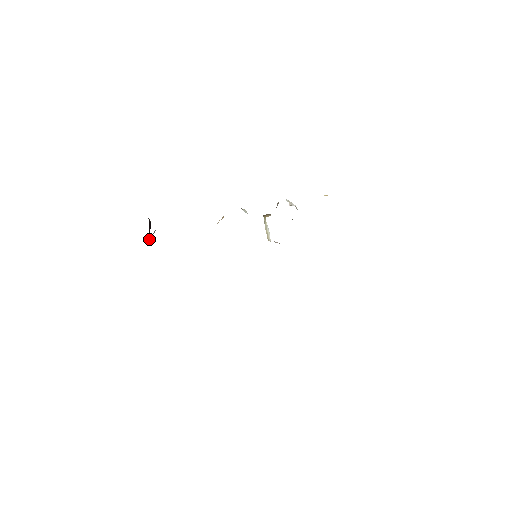
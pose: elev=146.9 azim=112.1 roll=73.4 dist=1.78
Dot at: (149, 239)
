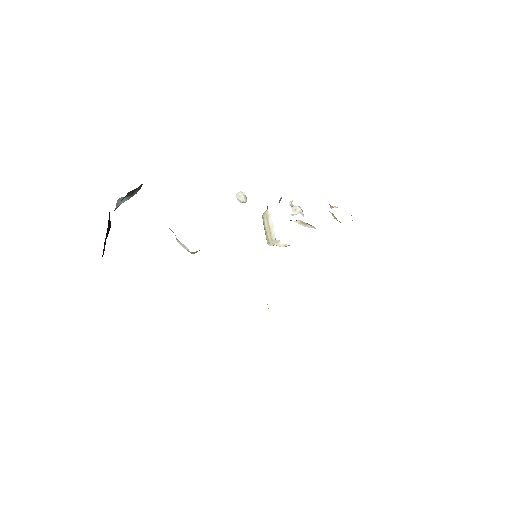
Dot at: (104, 247)
